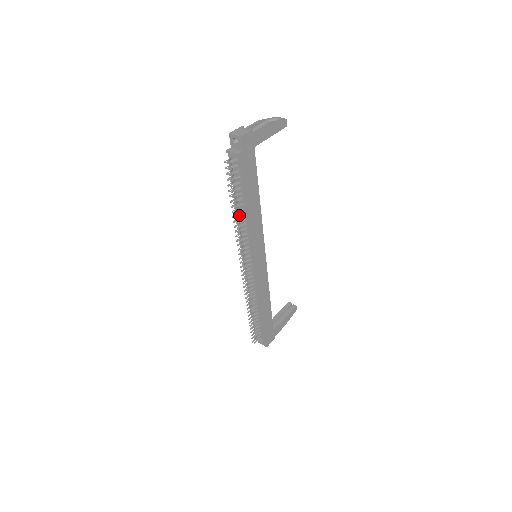
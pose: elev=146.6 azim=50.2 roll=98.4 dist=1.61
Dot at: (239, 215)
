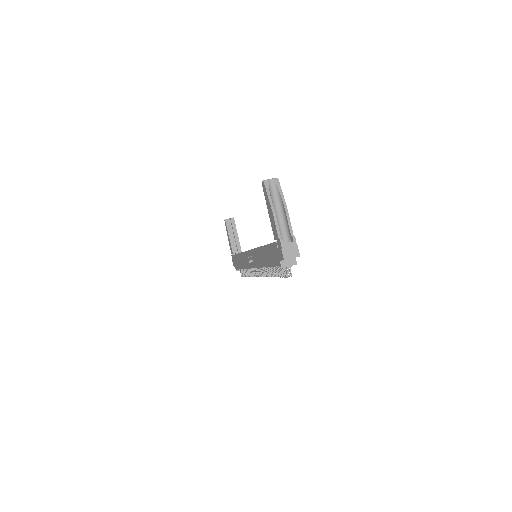
Dot at: occluded
